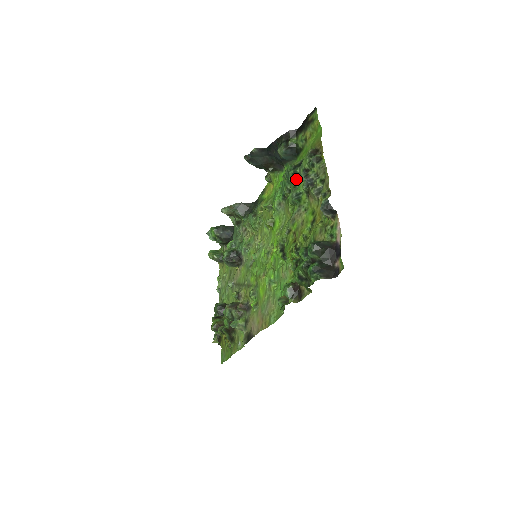
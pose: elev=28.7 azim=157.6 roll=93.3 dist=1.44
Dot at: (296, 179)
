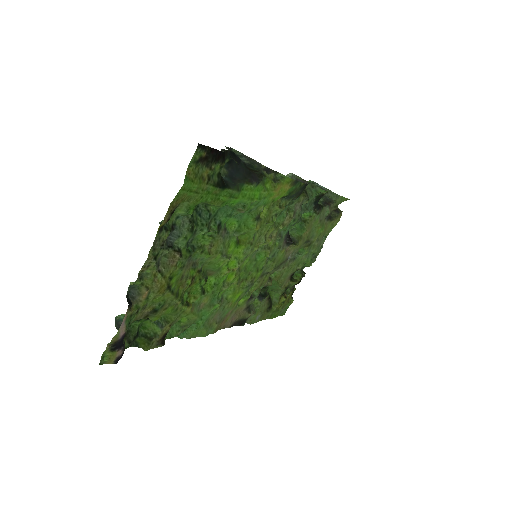
Dot at: (193, 224)
